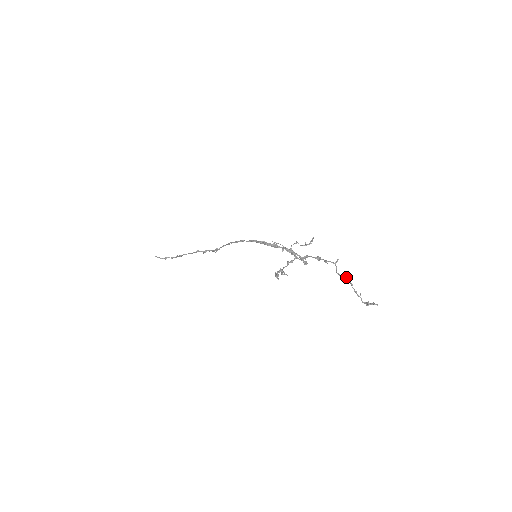
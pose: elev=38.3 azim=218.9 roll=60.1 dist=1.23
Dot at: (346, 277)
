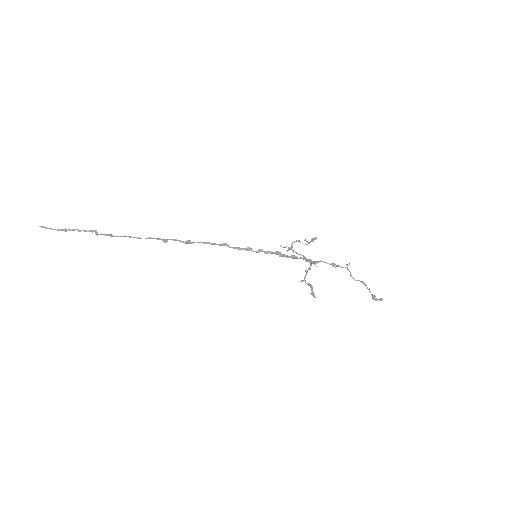
Dot at: (364, 284)
